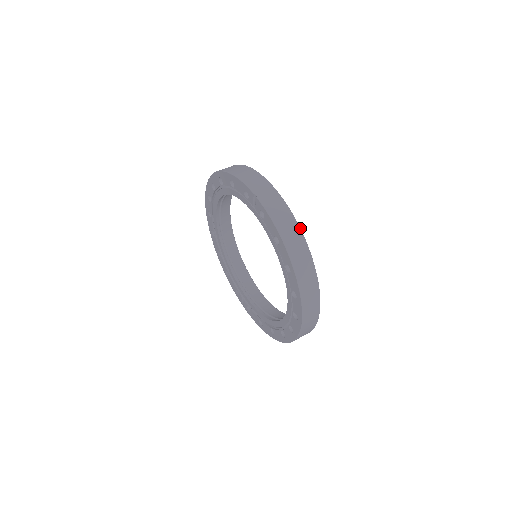
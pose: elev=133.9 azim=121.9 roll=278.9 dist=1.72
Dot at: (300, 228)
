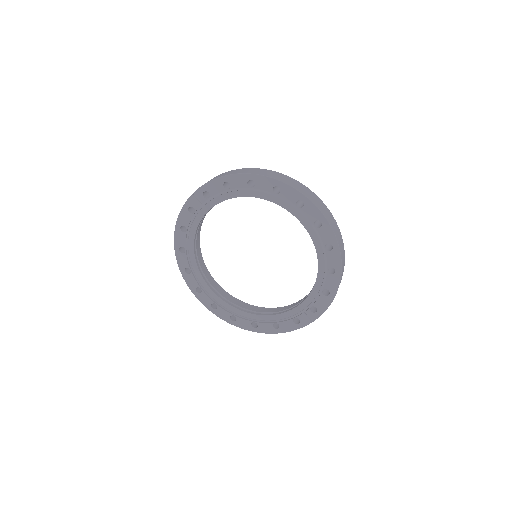
Dot at: (230, 171)
